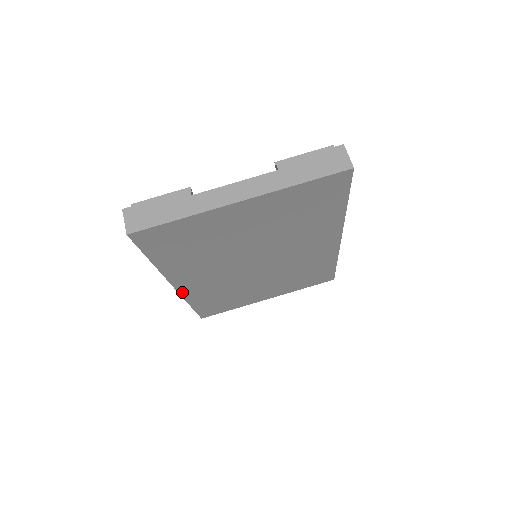
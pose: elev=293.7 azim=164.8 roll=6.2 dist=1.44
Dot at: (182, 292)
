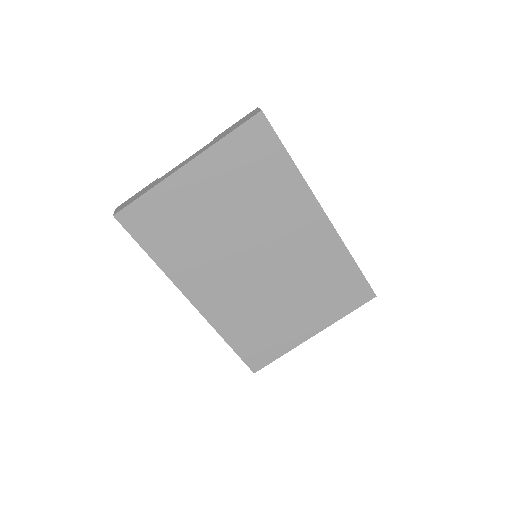
Dot at: (204, 313)
